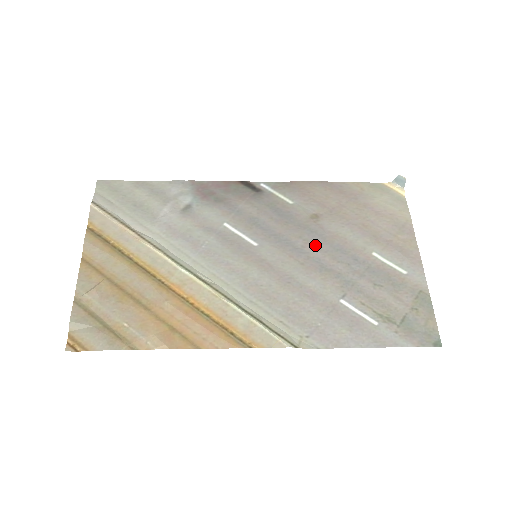
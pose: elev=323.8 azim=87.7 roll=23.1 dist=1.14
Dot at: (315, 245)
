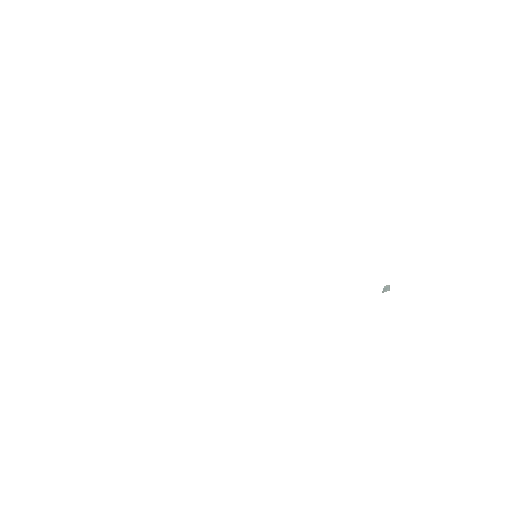
Dot at: occluded
